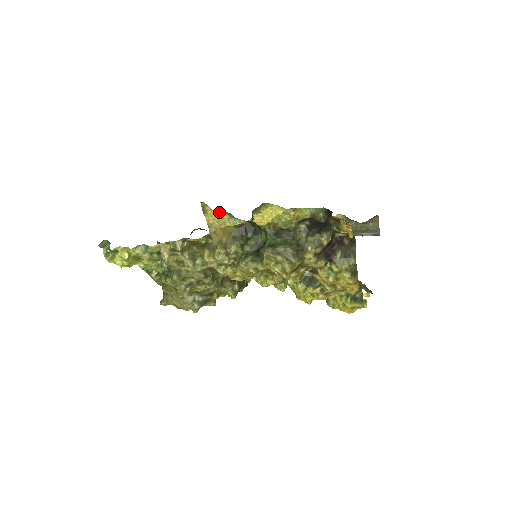
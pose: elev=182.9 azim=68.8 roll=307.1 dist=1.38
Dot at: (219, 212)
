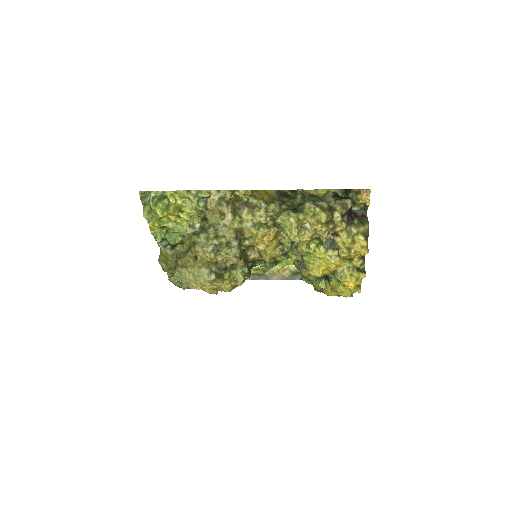
Dot at: occluded
